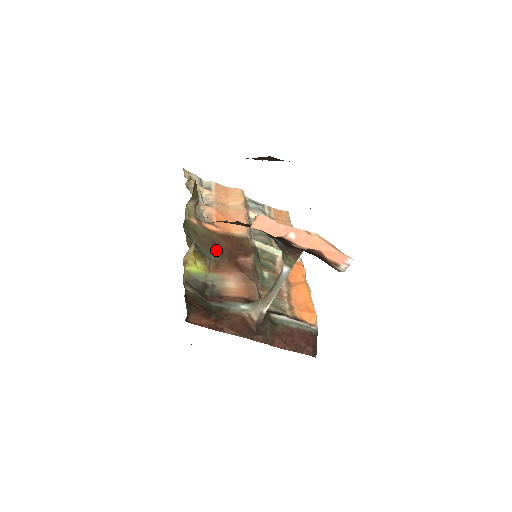
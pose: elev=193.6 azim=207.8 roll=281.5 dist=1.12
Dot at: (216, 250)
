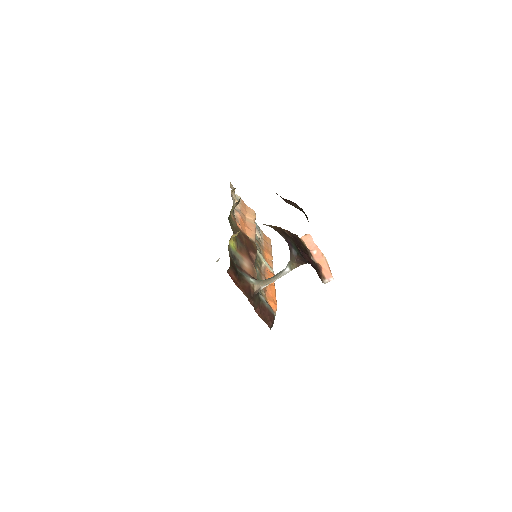
Dot at: (241, 240)
